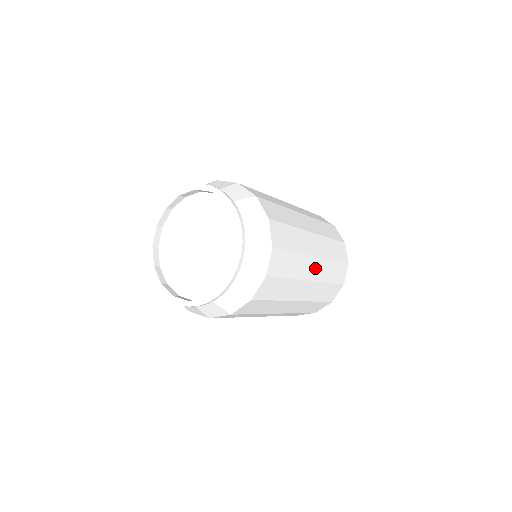
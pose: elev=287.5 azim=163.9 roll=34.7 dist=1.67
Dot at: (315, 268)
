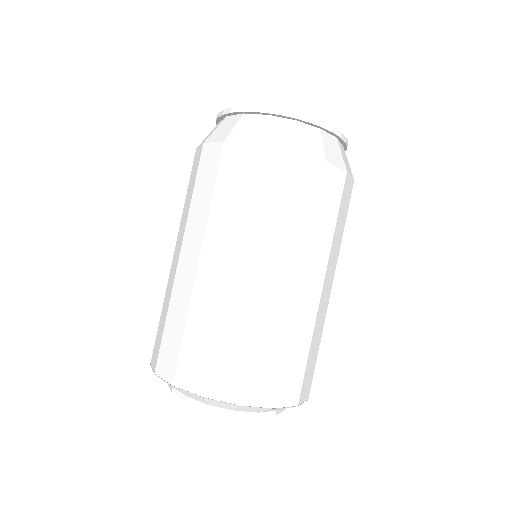
Dot at: occluded
